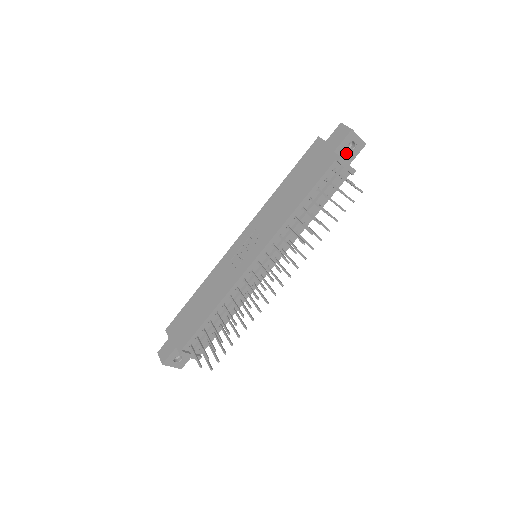
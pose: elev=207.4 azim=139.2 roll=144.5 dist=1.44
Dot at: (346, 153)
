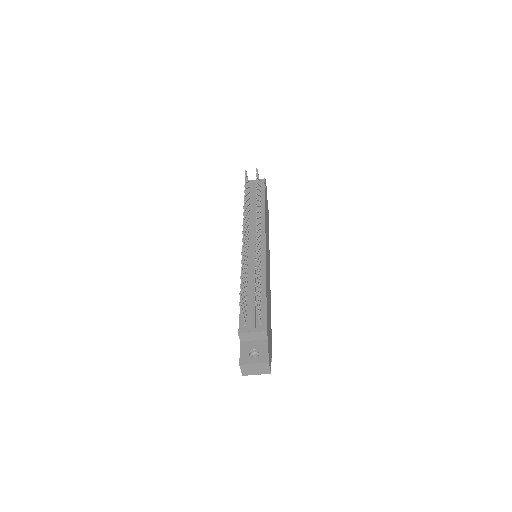
Dot at: occluded
